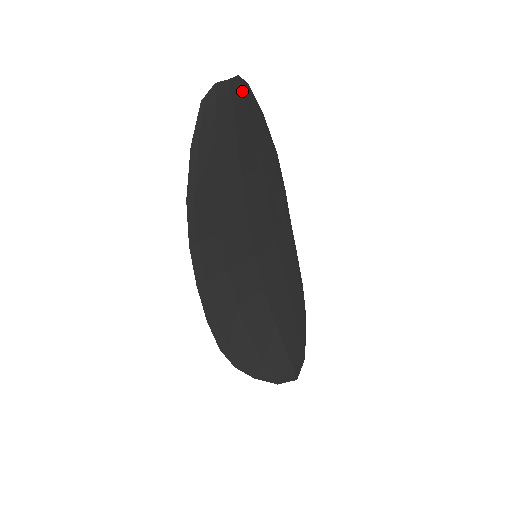
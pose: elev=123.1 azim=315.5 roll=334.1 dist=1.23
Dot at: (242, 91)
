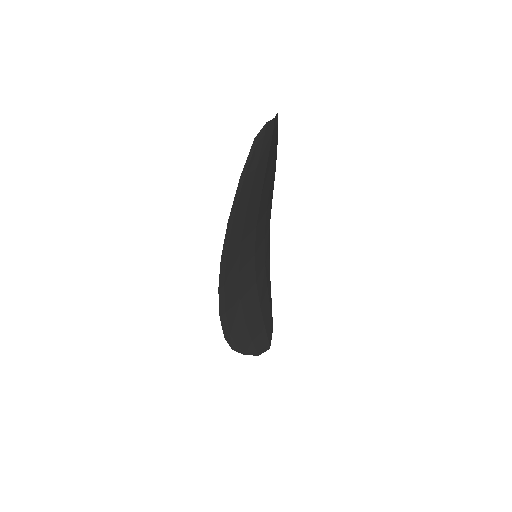
Dot at: (277, 124)
